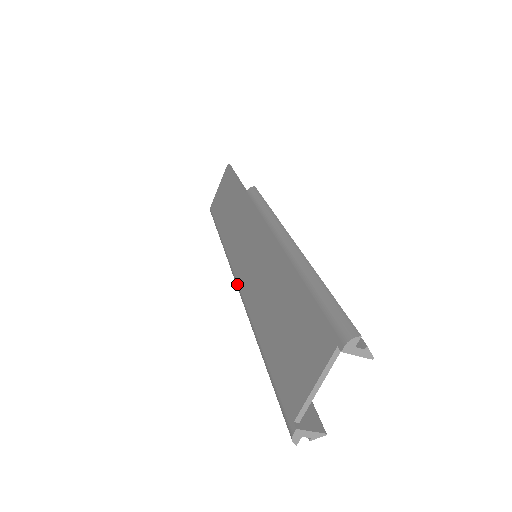
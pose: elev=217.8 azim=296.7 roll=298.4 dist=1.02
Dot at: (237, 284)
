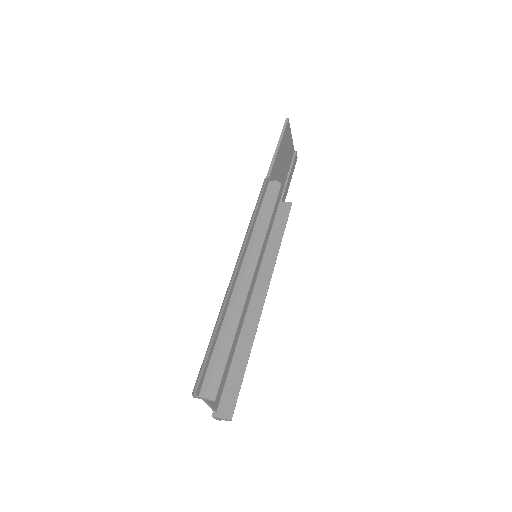
Dot at: occluded
